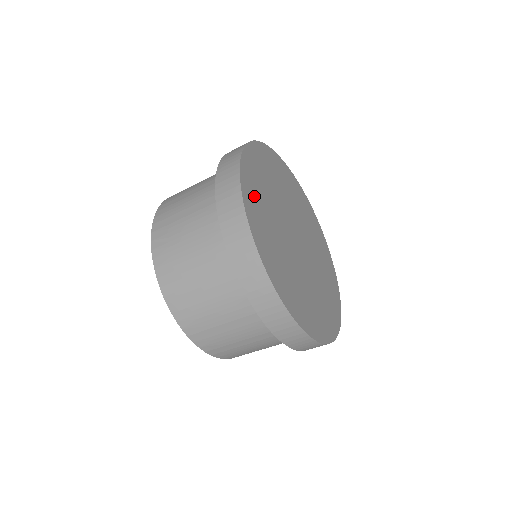
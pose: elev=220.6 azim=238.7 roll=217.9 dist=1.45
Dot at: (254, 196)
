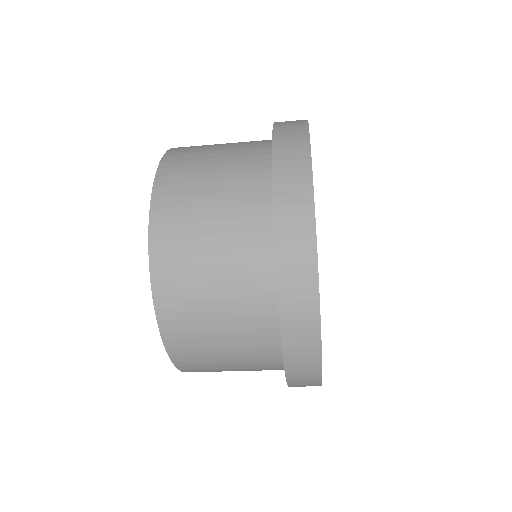
Dot at: occluded
